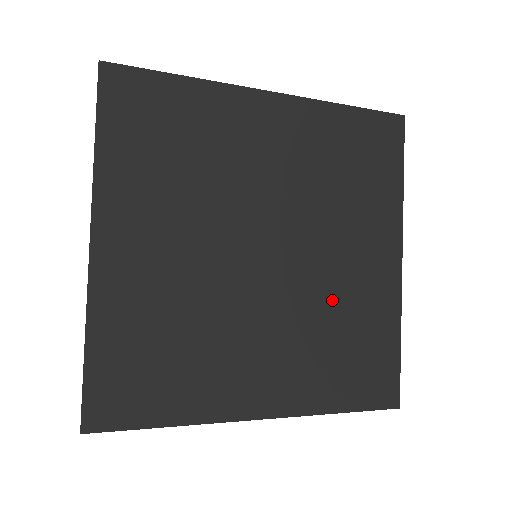
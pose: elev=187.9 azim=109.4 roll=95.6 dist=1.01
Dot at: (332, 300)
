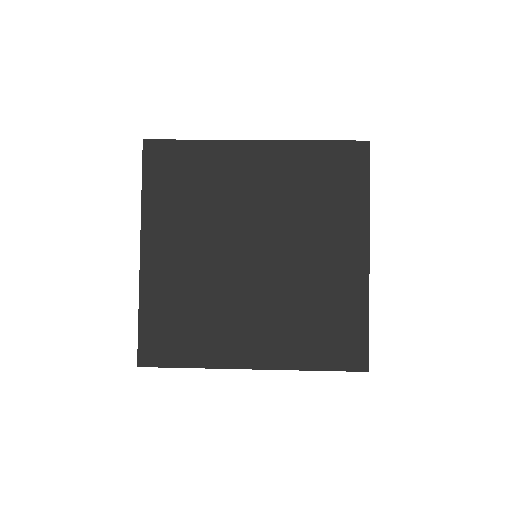
Dot at: (307, 287)
